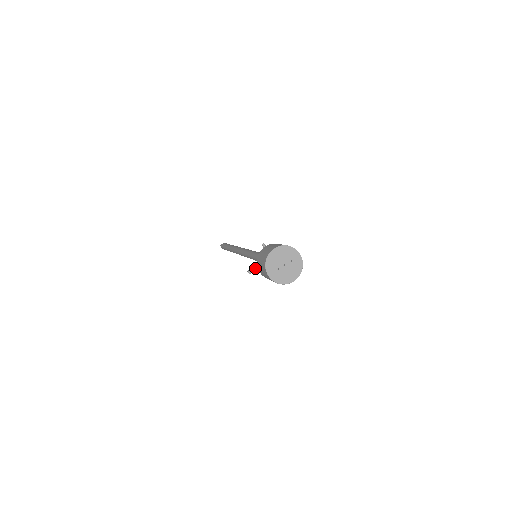
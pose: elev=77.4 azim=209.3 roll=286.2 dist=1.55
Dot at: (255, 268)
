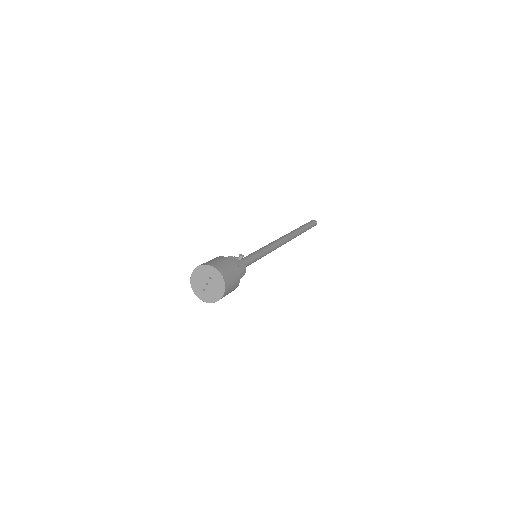
Dot at: occluded
